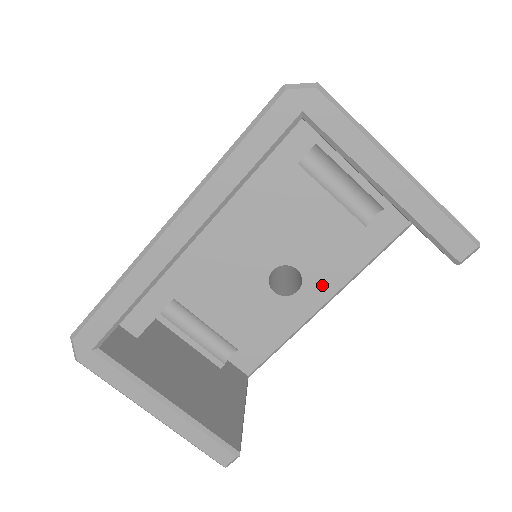
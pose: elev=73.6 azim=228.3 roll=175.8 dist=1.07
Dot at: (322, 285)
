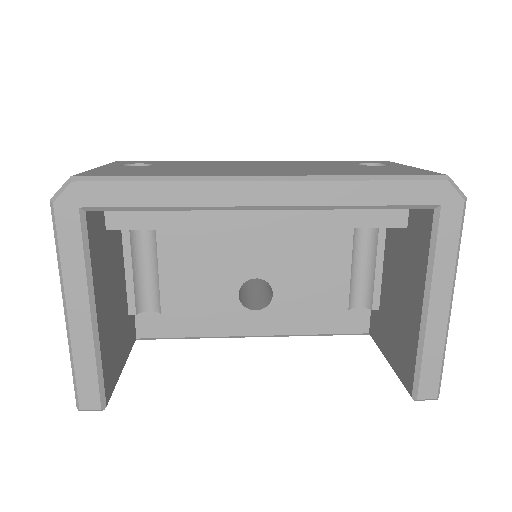
Dot at: (269, 320)
